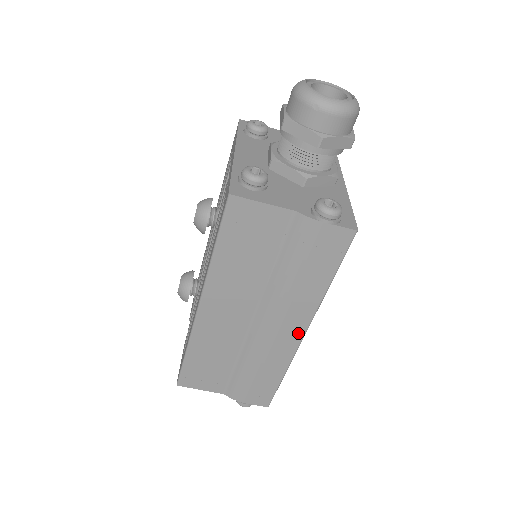
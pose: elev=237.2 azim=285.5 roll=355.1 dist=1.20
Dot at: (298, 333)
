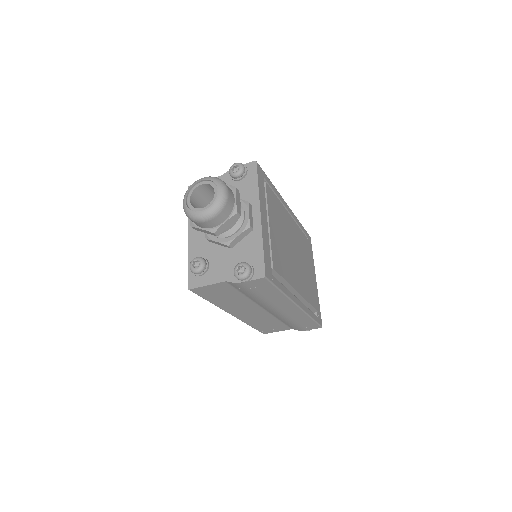
Dot at: (294, 308)
